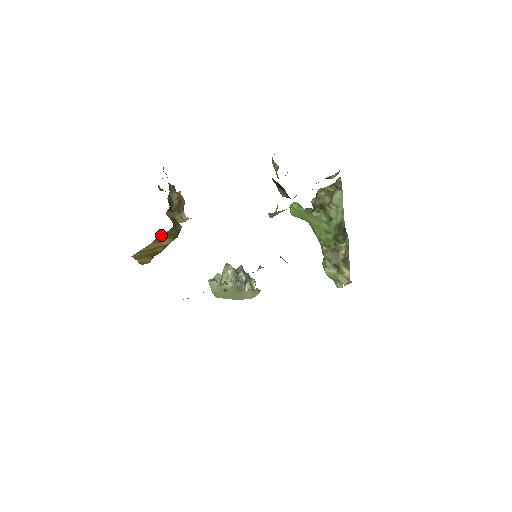
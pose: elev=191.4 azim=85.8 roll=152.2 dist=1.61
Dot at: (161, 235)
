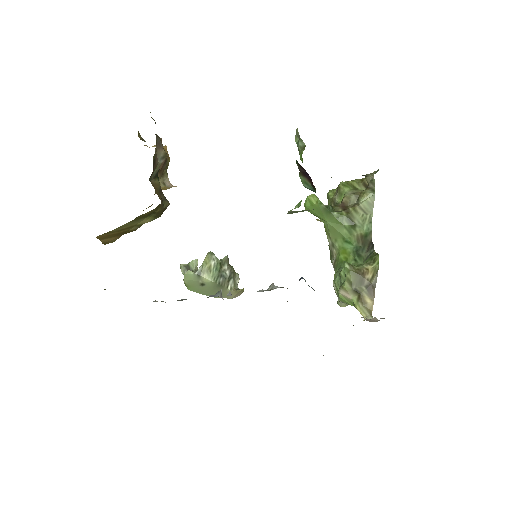
Dot at: (142, 214)
